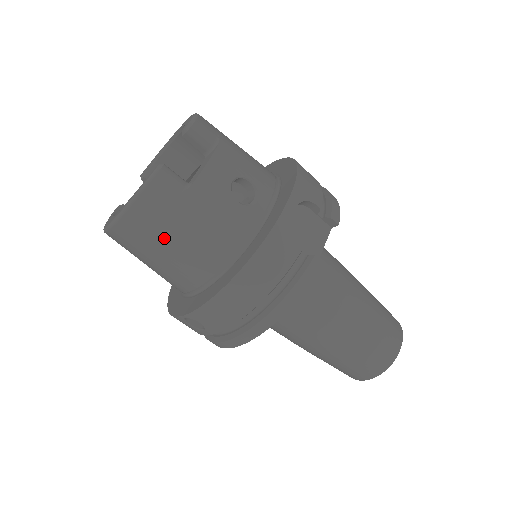
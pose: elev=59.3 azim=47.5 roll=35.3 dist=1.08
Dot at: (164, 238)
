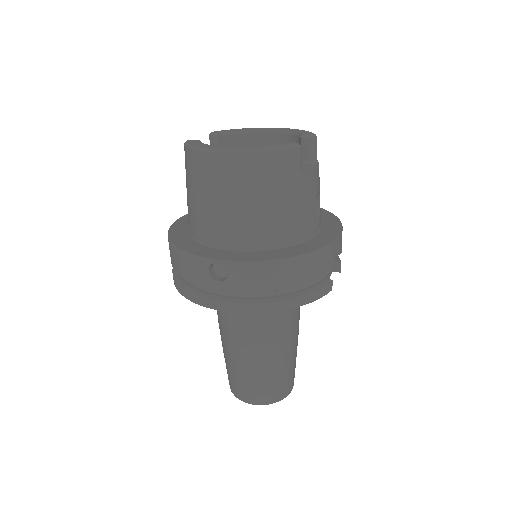
Dot at: (262, 192)
